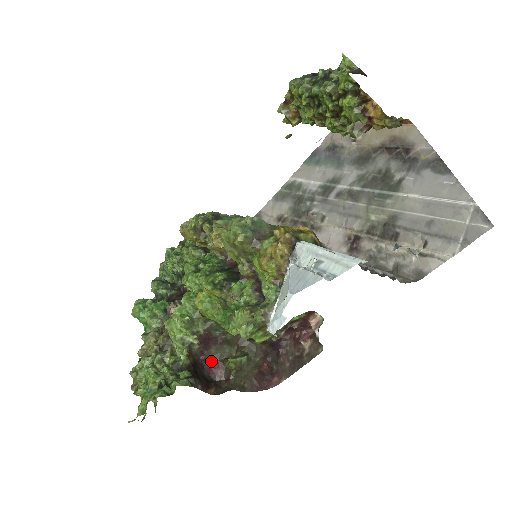
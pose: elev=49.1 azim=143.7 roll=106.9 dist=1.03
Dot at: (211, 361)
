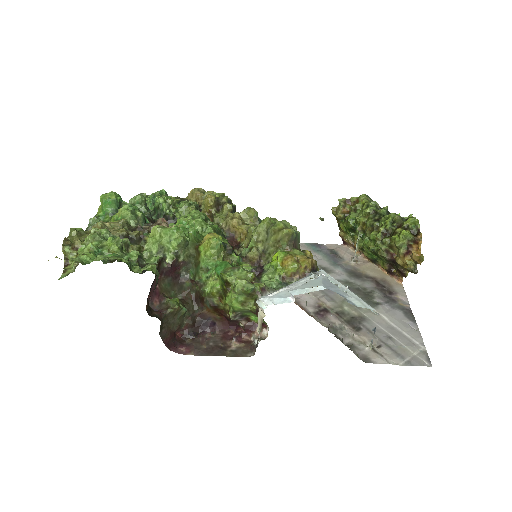
Dot at: (158, 286)
